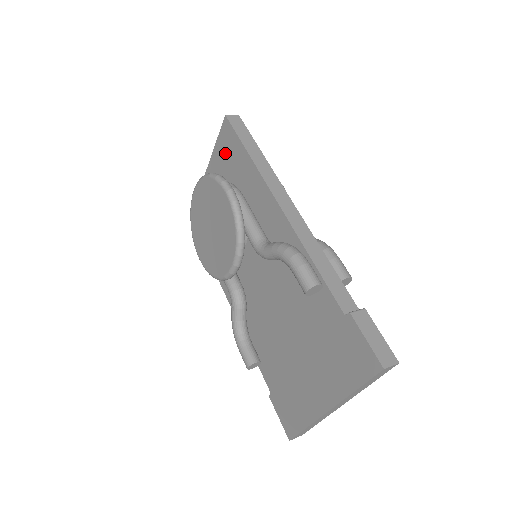
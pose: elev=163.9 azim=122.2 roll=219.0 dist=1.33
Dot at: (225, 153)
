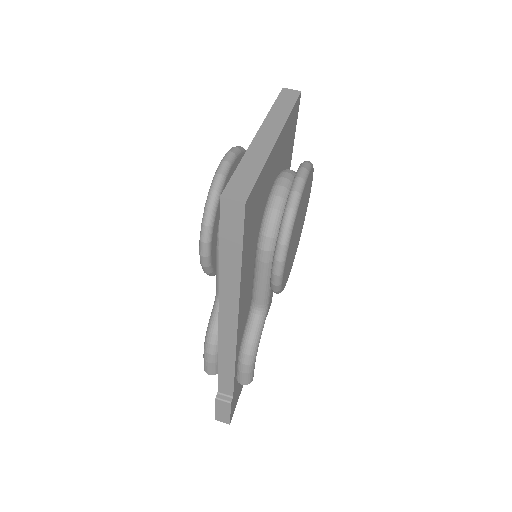
Dot at: occluded
